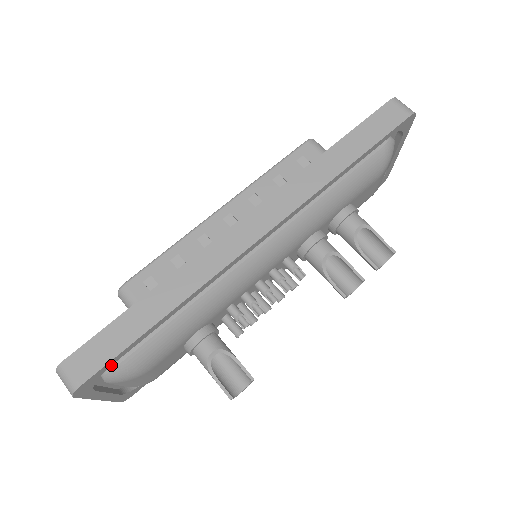
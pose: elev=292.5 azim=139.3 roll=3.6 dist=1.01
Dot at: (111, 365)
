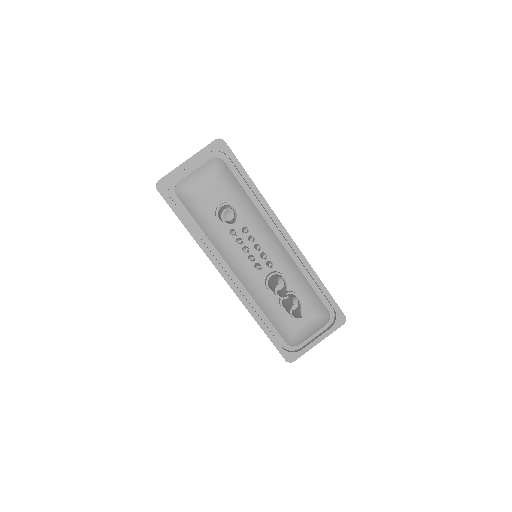
Dot at: (230, 158)
